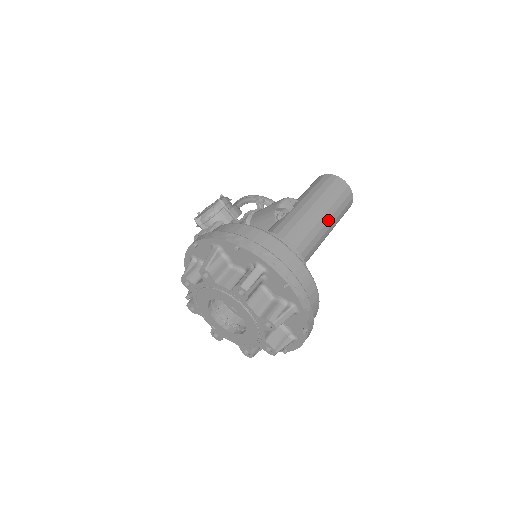
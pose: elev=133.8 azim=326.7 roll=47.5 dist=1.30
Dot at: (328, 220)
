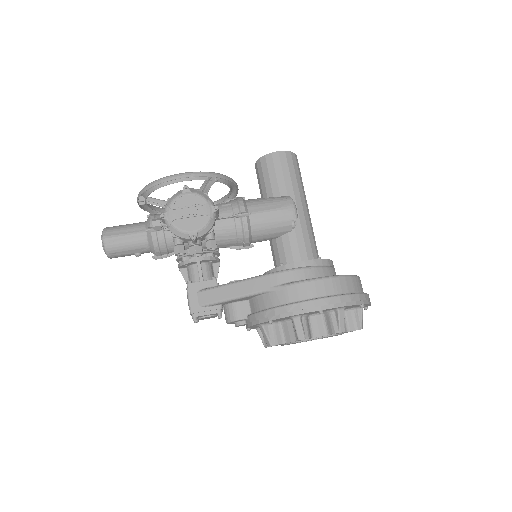
Dot at: occluded
